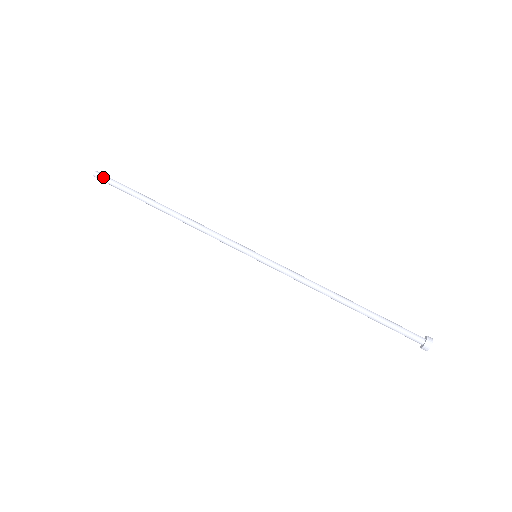
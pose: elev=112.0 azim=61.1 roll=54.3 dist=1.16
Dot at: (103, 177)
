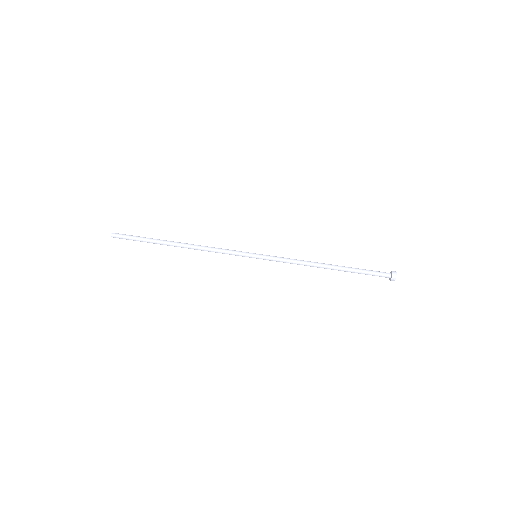
Dot at: (119, 236)
